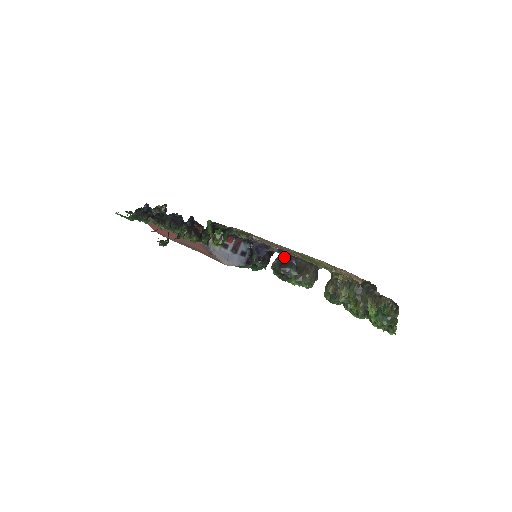
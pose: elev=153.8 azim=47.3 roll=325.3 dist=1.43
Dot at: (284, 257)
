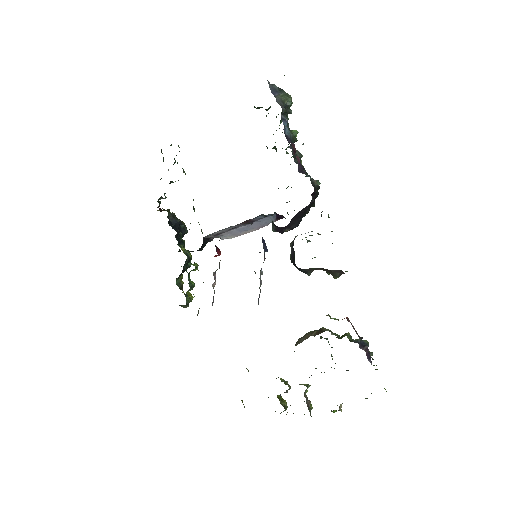
Dot at: (293, 251)
